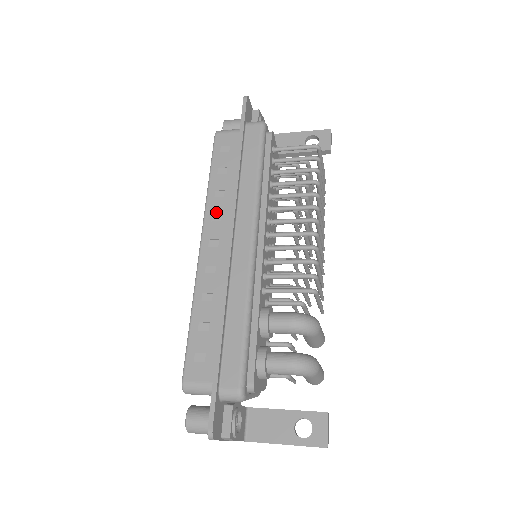
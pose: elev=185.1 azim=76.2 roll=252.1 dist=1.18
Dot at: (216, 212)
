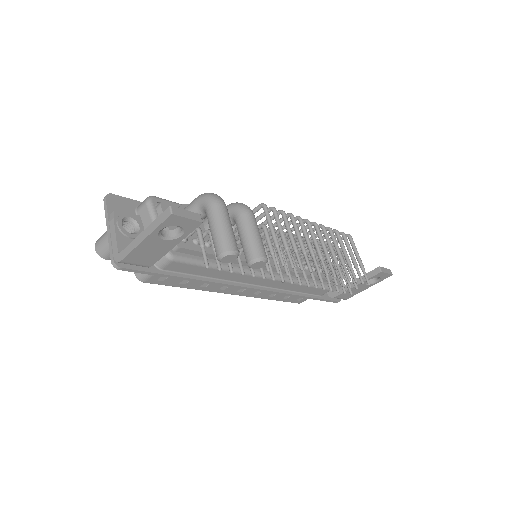
Dot at: occluded
